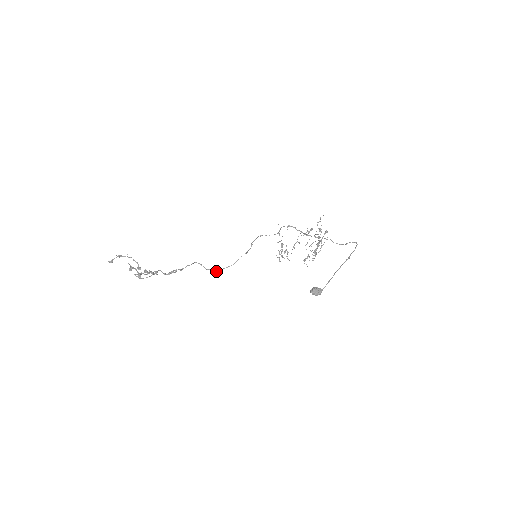
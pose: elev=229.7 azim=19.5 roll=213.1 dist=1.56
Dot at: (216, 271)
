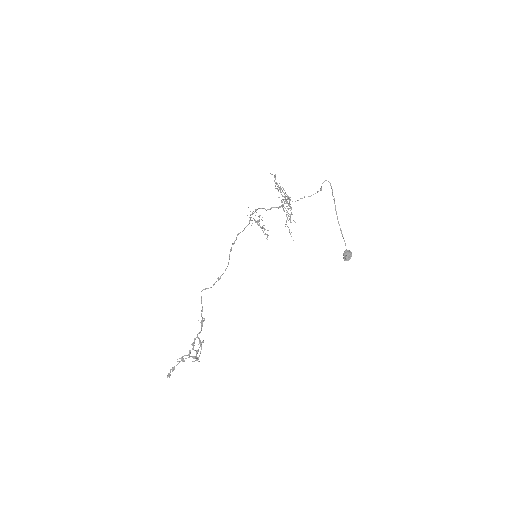
Dot at: occluded
